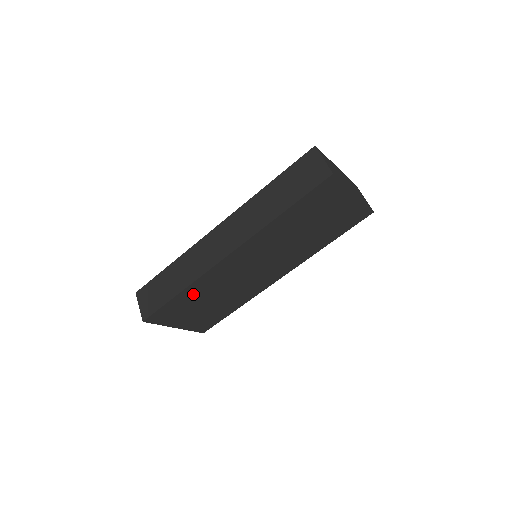
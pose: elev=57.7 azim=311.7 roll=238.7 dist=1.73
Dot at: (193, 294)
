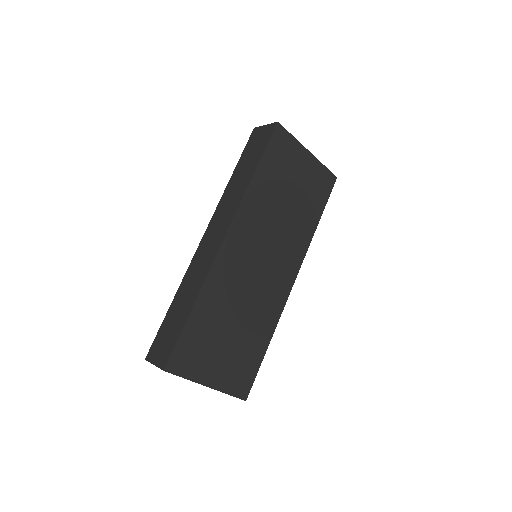
Dot at: (209, 311)
